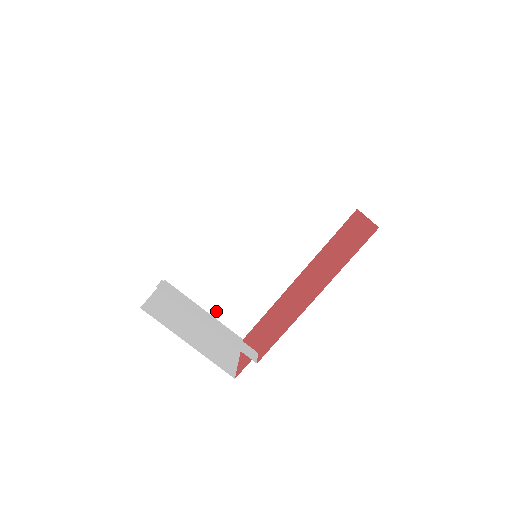
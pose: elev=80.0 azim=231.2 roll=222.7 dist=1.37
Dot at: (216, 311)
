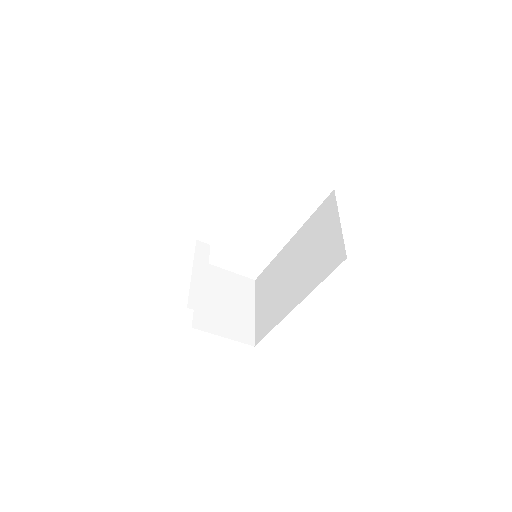
Dot at: (257, 315)
